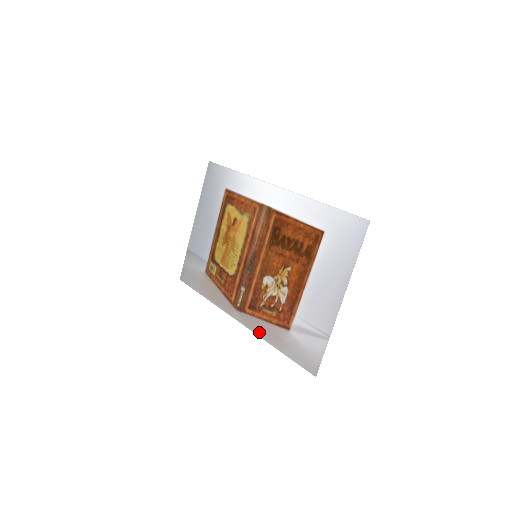
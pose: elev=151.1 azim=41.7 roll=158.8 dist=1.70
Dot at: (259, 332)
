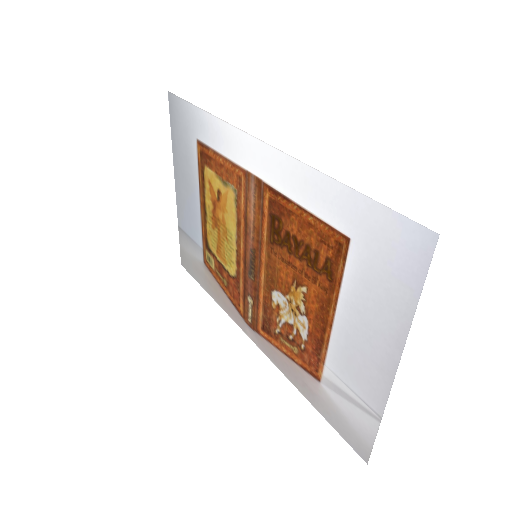
Dot at: (281, 367)
